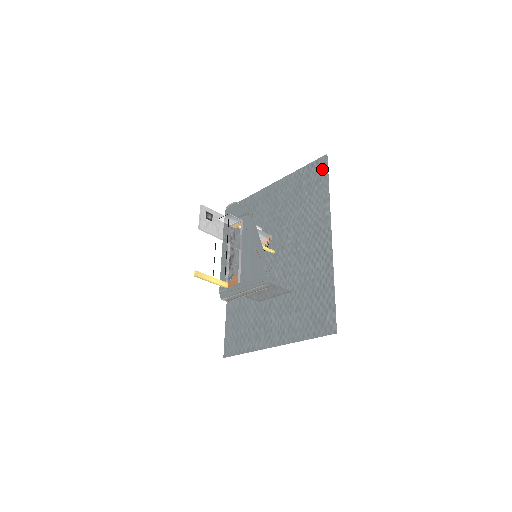
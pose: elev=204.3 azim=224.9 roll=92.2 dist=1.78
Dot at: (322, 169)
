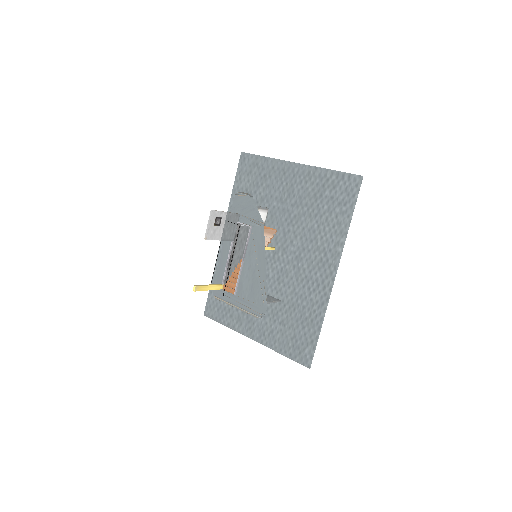
Dot at: (351, 192)
